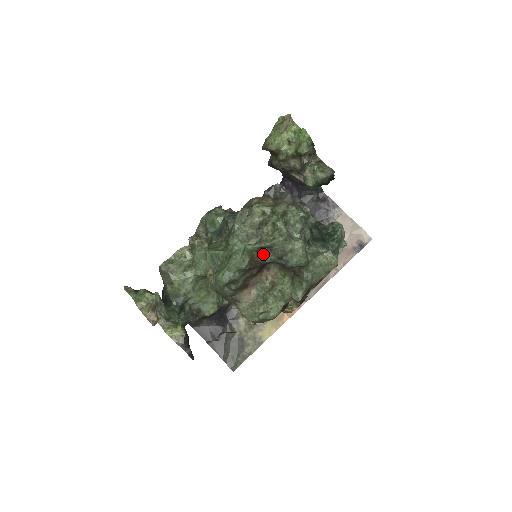
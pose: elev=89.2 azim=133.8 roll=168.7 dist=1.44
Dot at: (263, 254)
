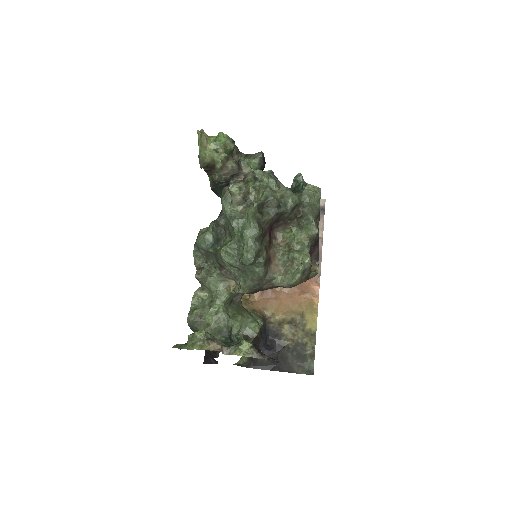
Dot at: (264, 214)
